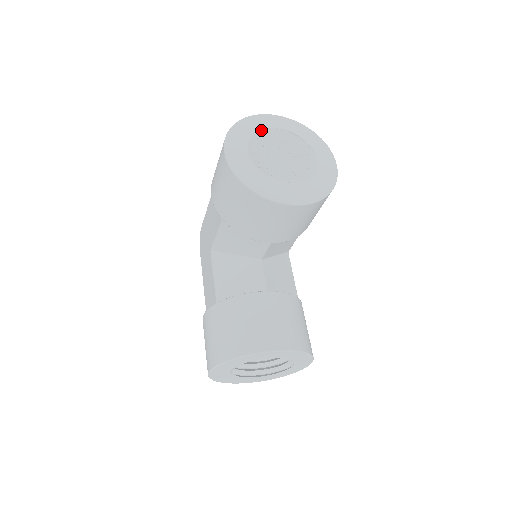
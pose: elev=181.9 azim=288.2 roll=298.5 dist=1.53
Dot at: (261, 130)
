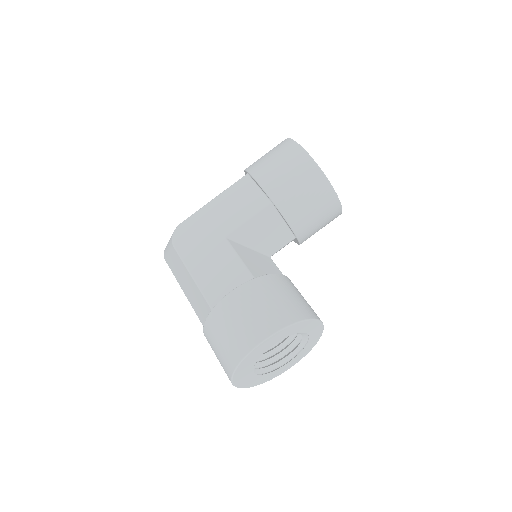
Dot at: occluded
